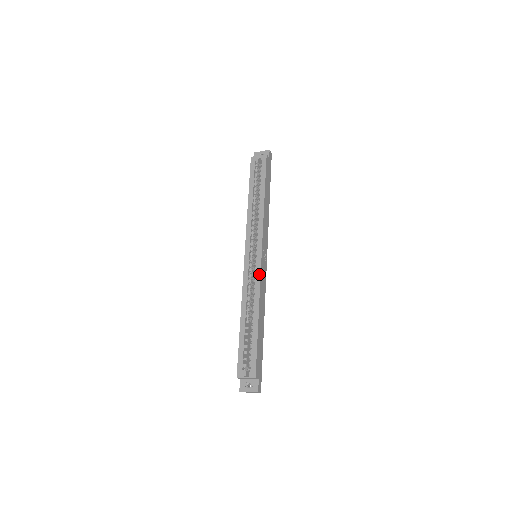
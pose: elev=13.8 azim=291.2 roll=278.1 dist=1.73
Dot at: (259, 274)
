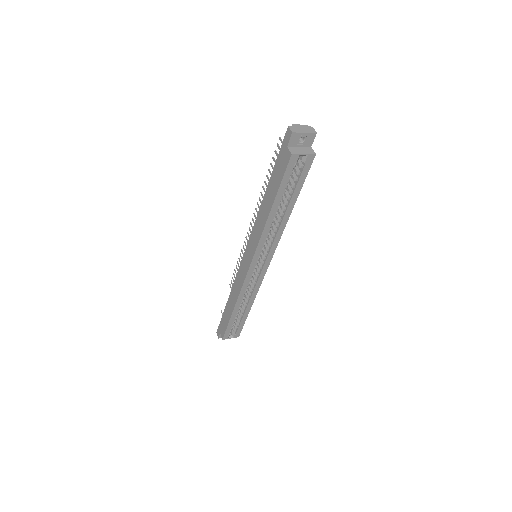
Dot at: (261, 281)
